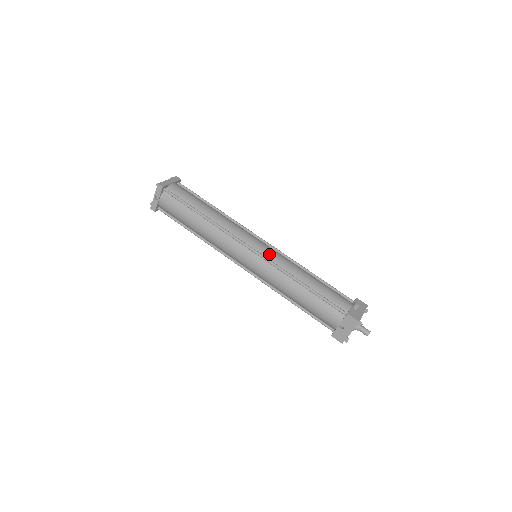
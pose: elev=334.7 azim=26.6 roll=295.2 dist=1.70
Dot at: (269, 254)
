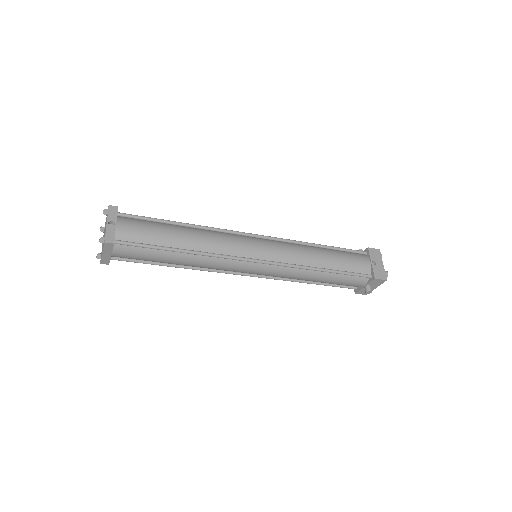
Dot at: occluded
